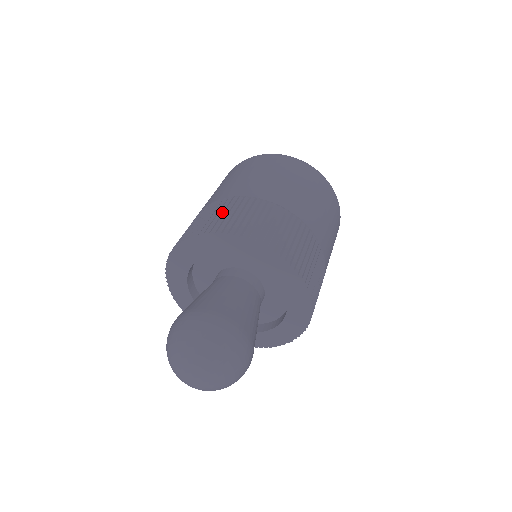
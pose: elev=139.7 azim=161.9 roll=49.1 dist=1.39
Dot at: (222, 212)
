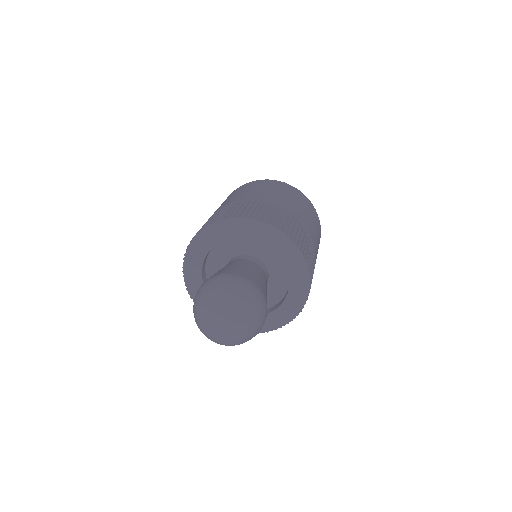
Dot at: (239, 208)
